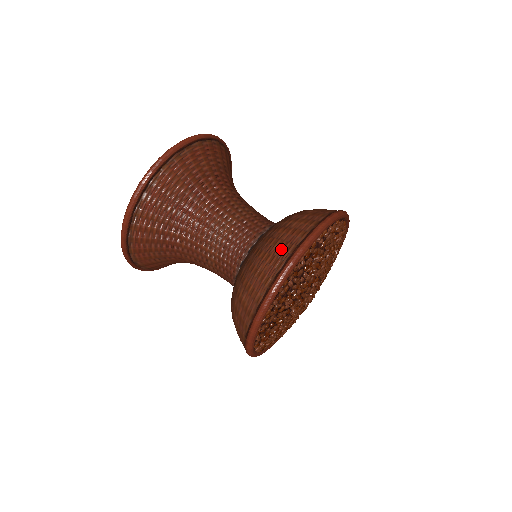
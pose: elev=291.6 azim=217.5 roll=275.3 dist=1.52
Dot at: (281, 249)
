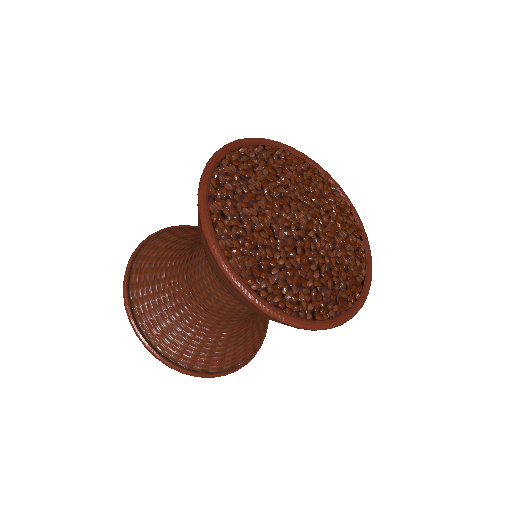
Dot at: occluded
